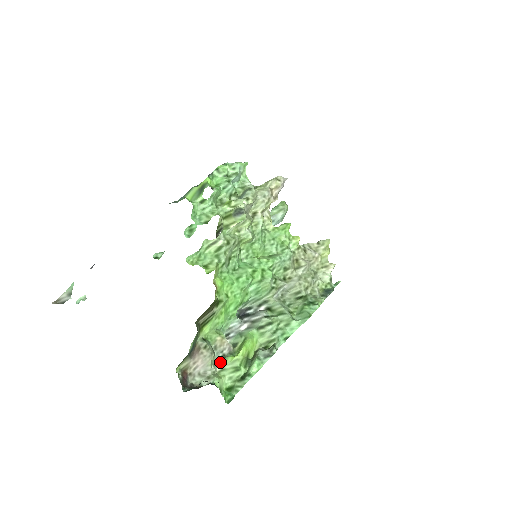
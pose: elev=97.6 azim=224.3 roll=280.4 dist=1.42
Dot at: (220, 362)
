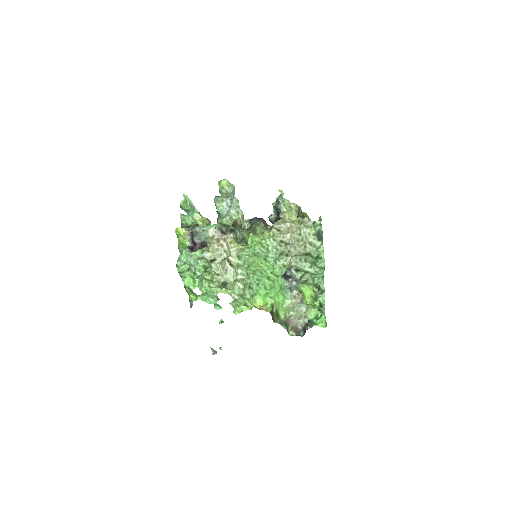
Dot at: (302, 306)
